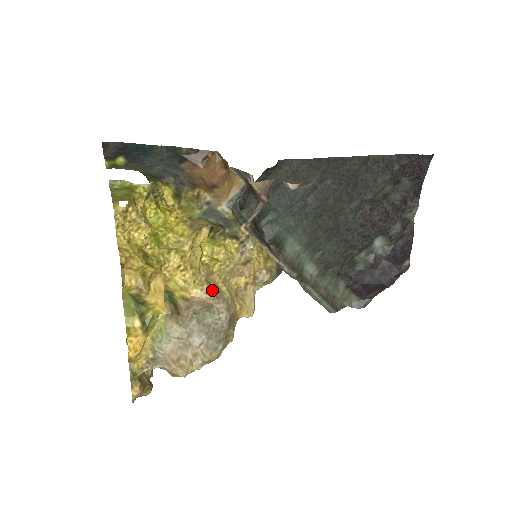
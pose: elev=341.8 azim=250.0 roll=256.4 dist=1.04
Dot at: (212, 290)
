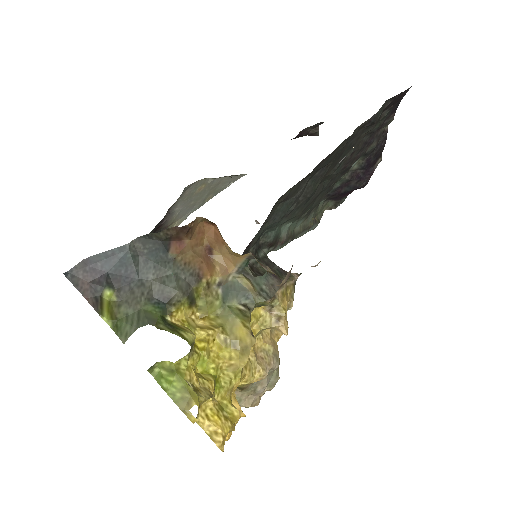
Dot at: (264, 364)
